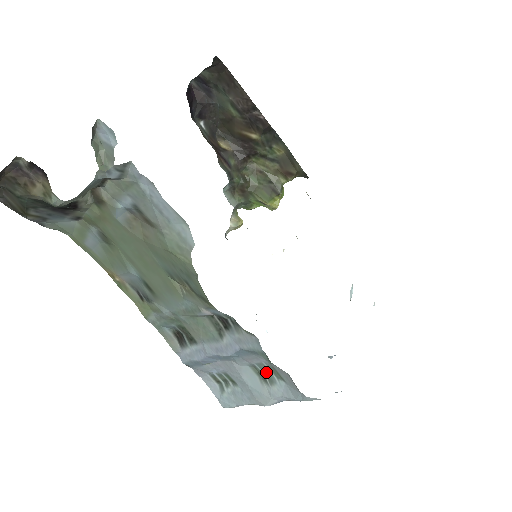
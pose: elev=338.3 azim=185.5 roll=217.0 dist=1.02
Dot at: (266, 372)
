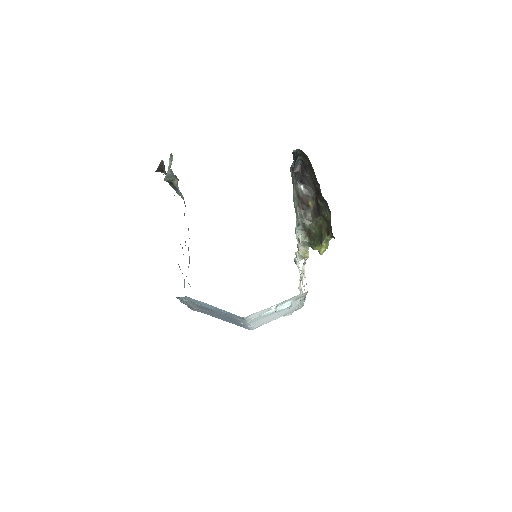
Dot at: occluded
